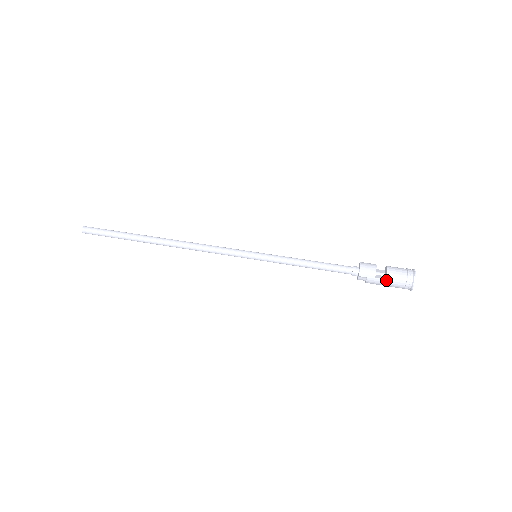
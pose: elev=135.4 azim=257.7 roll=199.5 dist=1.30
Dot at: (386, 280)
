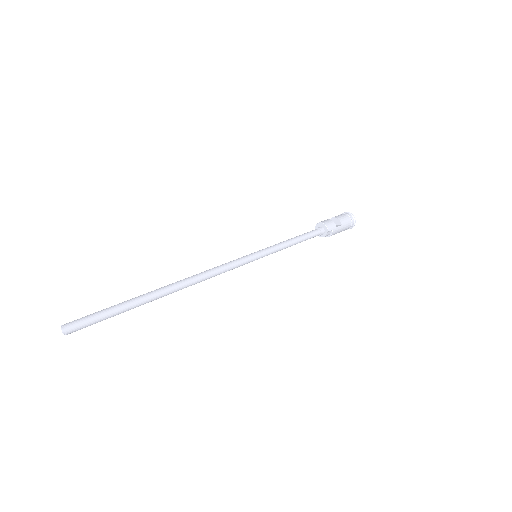
Dot at: (342, 226)
